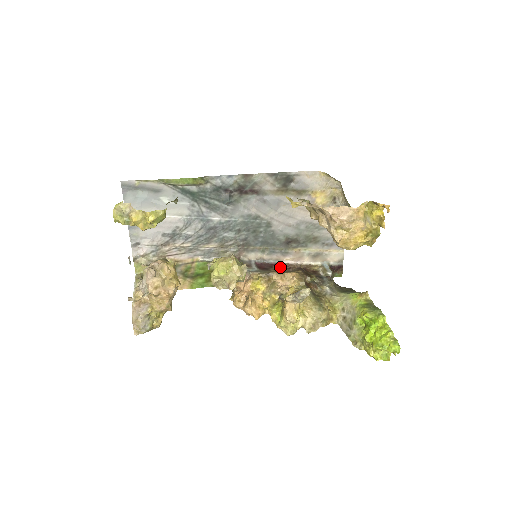
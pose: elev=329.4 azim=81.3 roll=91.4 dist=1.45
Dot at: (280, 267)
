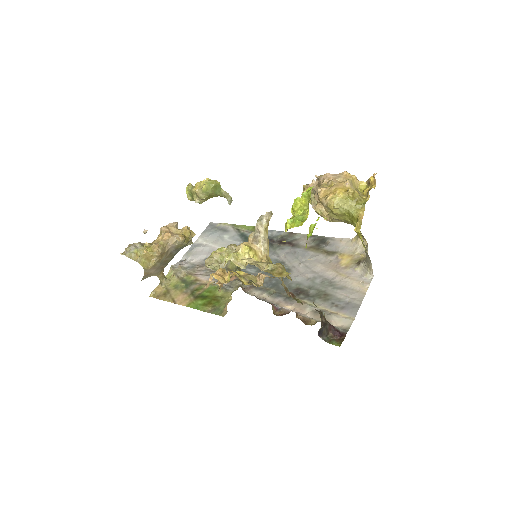
Dot at: (276, 314)
